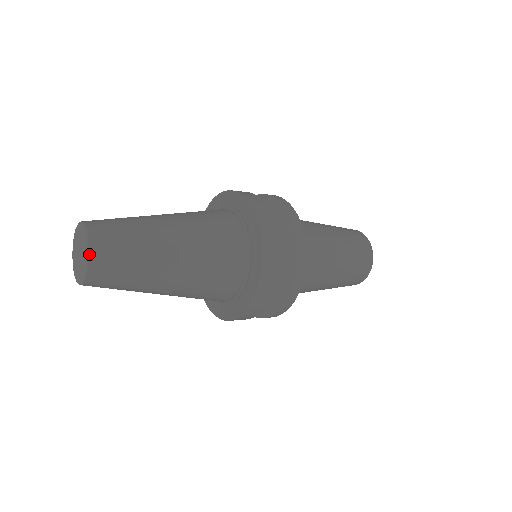
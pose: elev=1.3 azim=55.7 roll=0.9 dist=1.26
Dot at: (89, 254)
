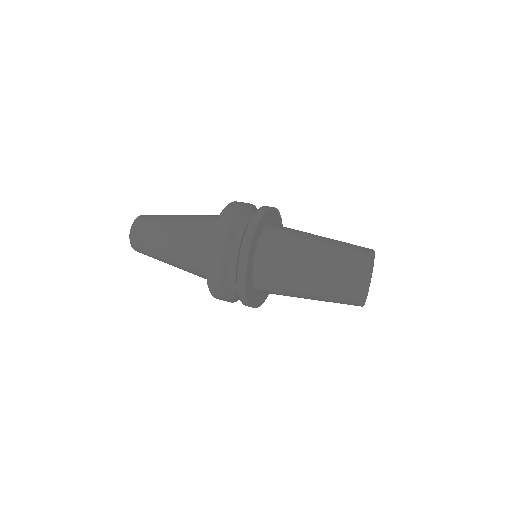
Dot at: (131, 229)
